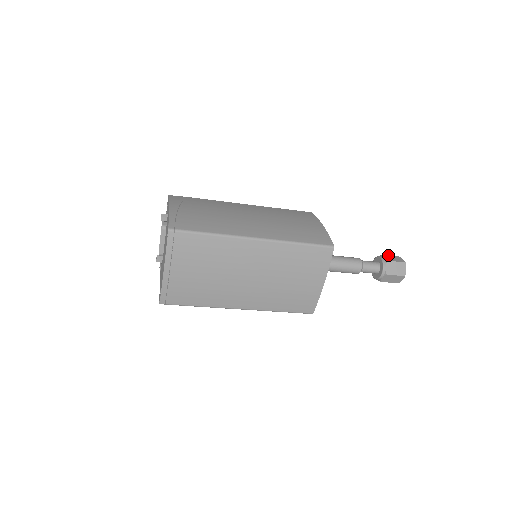
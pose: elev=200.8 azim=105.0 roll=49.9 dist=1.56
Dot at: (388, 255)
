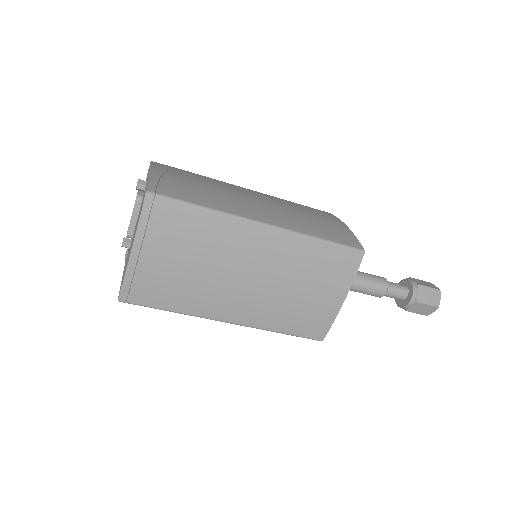
Dot at: (418, 279)
